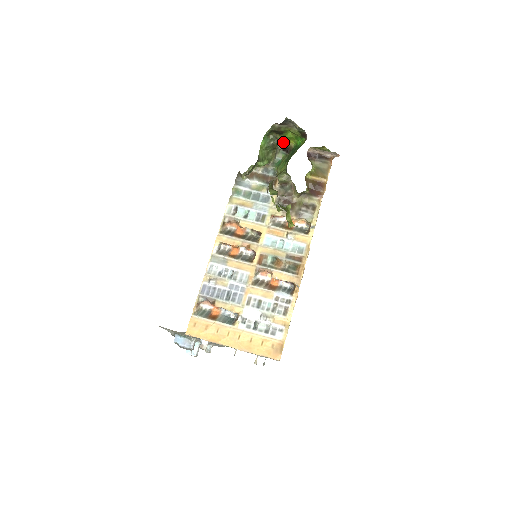
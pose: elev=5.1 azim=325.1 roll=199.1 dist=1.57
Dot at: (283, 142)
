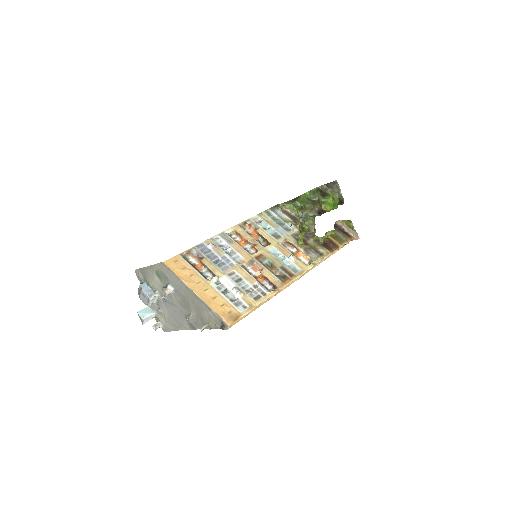
Dot at: (322, 204)
